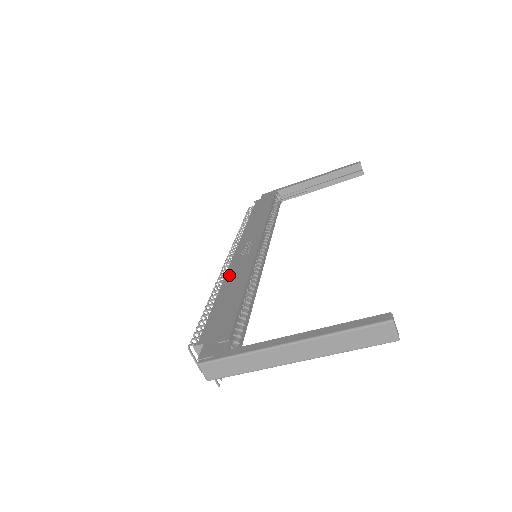
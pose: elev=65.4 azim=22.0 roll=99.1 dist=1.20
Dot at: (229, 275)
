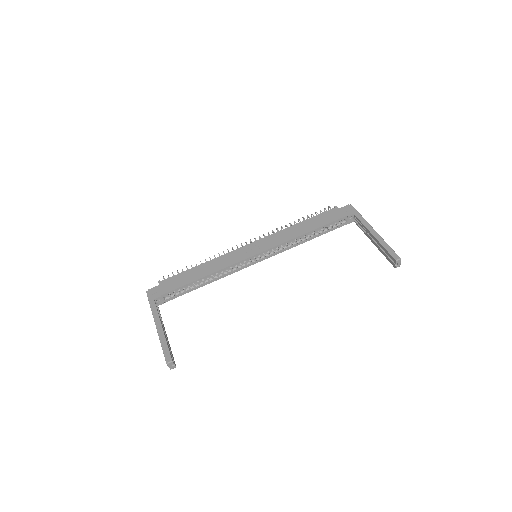
Dot at: (221, 258)
